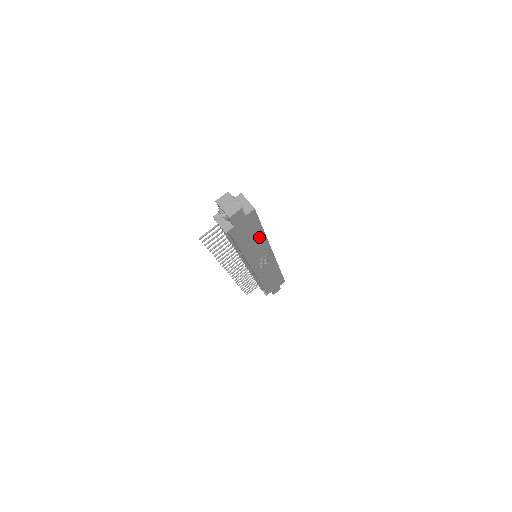
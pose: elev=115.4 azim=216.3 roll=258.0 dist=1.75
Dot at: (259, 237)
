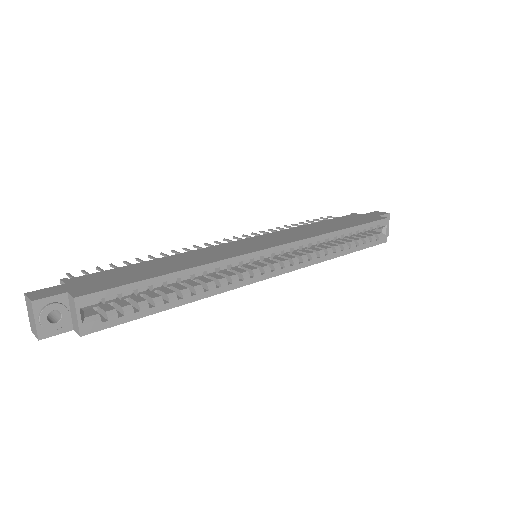
Dot at: occluded
